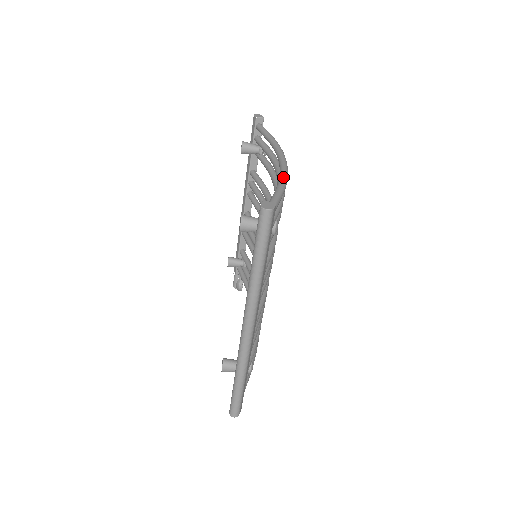
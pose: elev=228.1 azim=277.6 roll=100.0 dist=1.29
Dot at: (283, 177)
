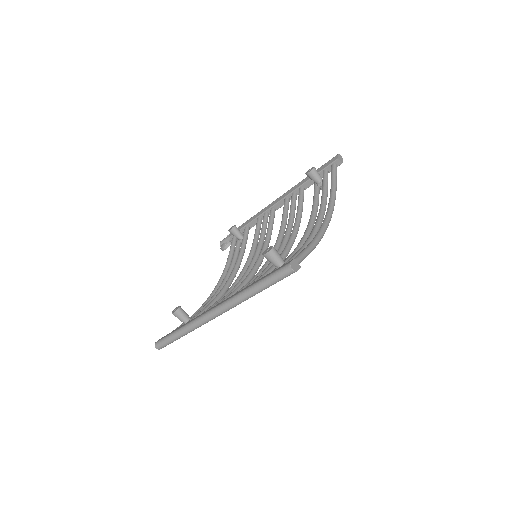
Dot at: (319, 238)
